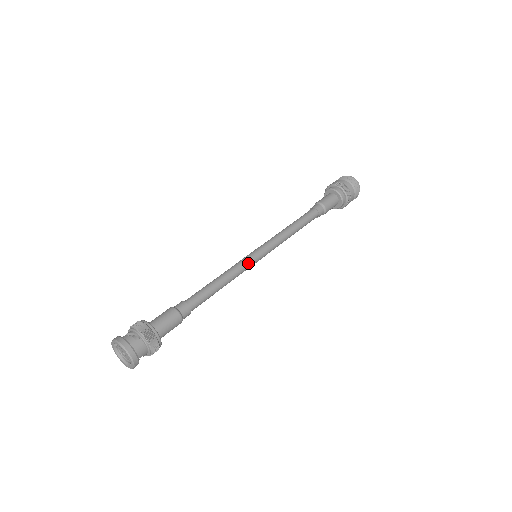
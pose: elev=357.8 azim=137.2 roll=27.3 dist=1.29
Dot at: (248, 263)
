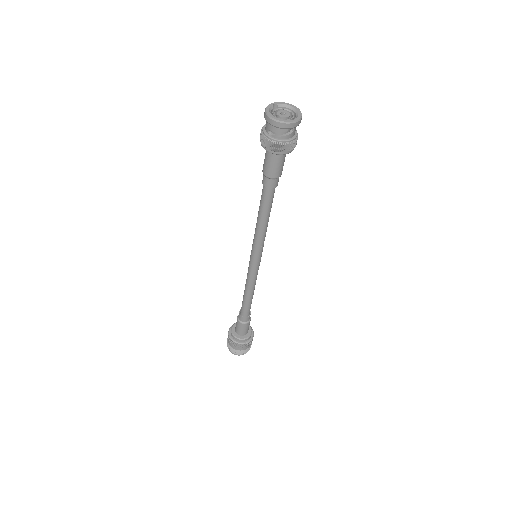
Dot at: (263, 244)
